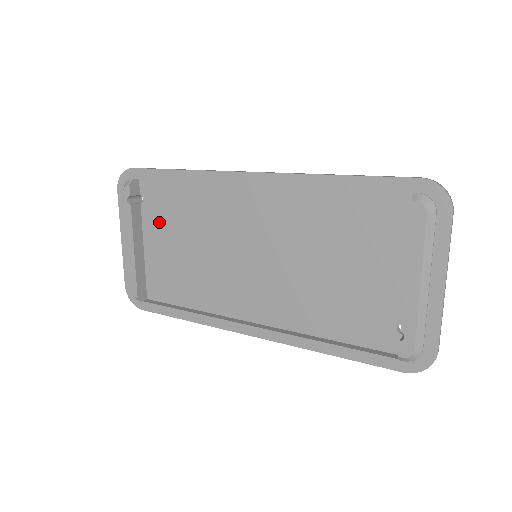
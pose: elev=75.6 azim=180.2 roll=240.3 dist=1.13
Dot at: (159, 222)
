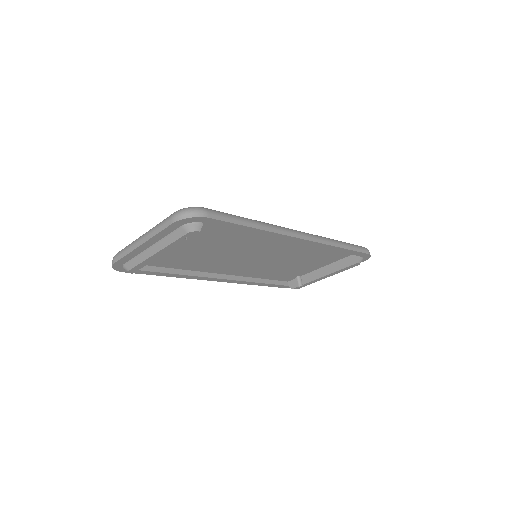
Dot at: (194, 237)
